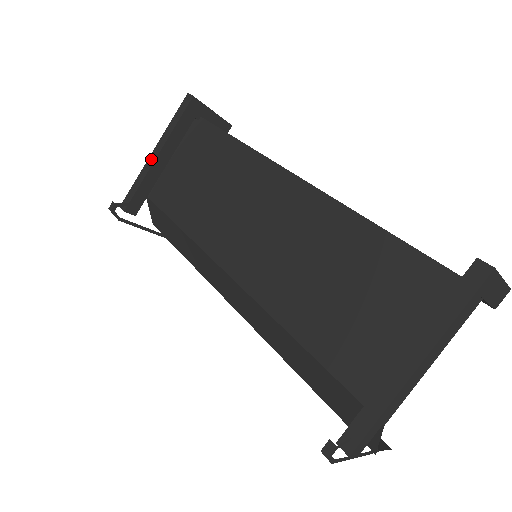
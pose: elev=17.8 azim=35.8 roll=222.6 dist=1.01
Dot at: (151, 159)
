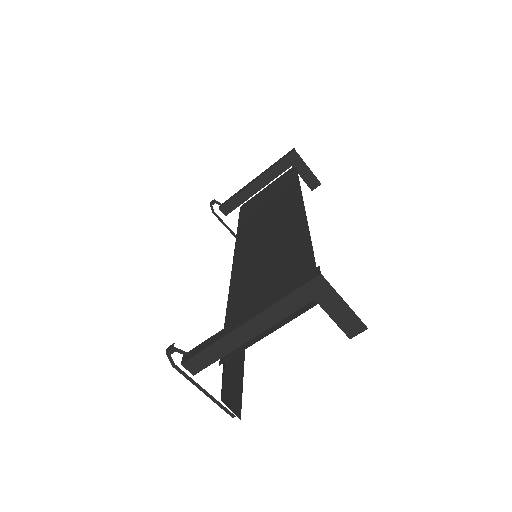
Dot at: (251, 182)
